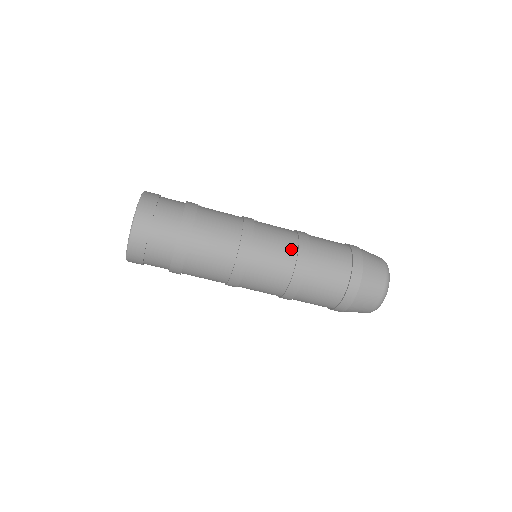
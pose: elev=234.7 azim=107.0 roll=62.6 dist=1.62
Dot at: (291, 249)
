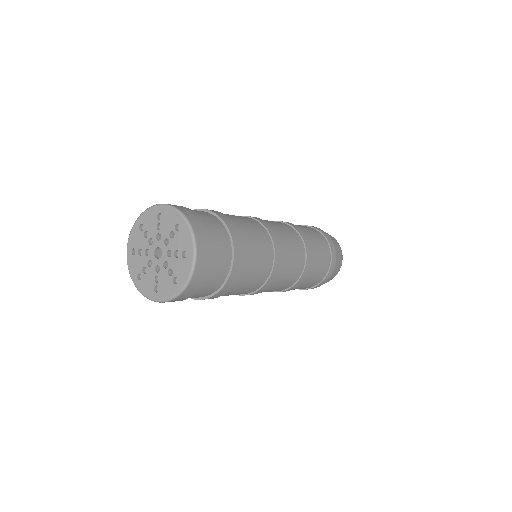
Dot at: (298, 238)
